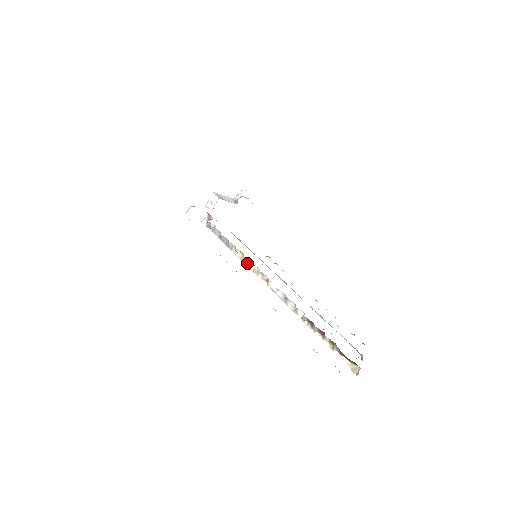
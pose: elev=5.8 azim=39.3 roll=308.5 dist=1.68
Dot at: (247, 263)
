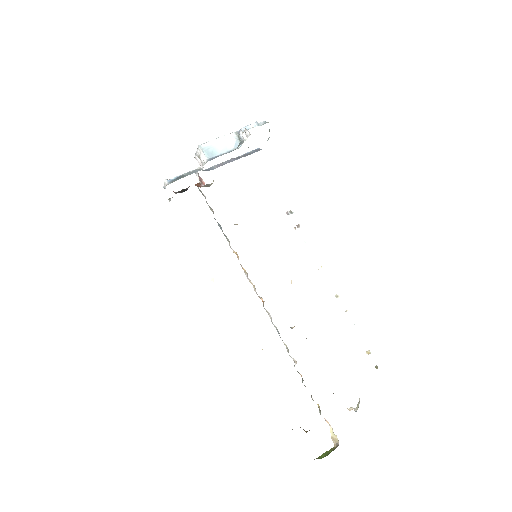
Dot at: (243, 268)
